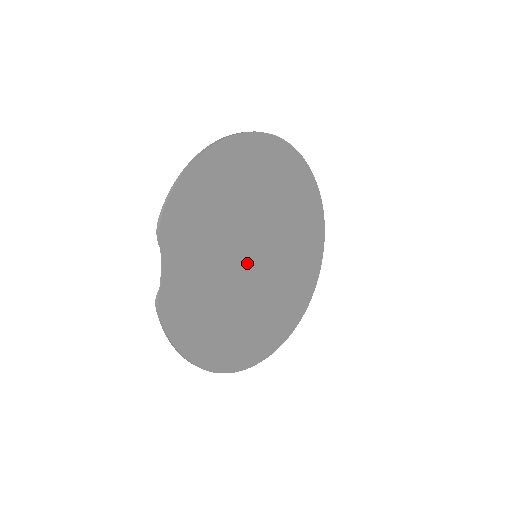
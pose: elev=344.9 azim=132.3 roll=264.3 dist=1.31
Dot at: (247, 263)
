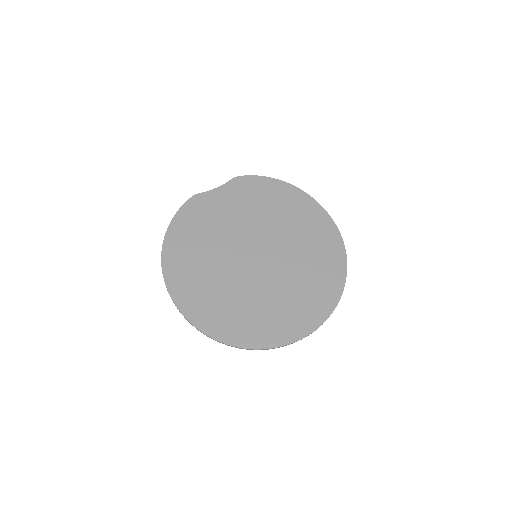
Dot at: (247, 249)
